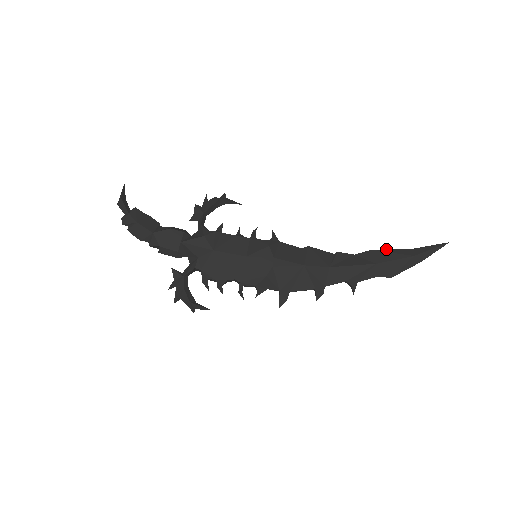
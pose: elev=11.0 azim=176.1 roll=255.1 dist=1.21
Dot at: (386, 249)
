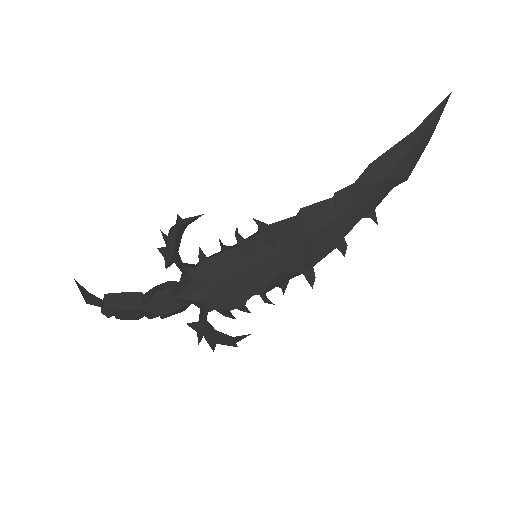
Dot at: (385, 152)
